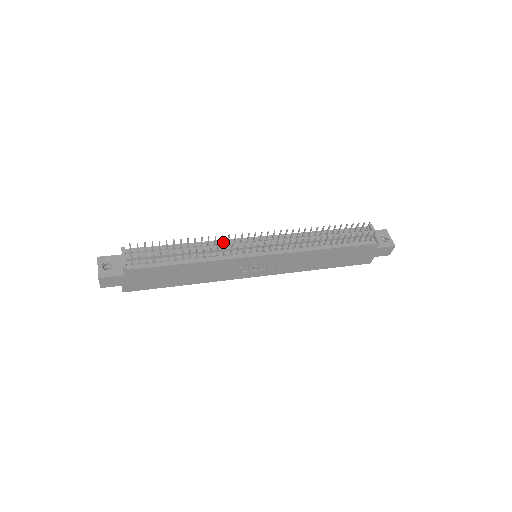
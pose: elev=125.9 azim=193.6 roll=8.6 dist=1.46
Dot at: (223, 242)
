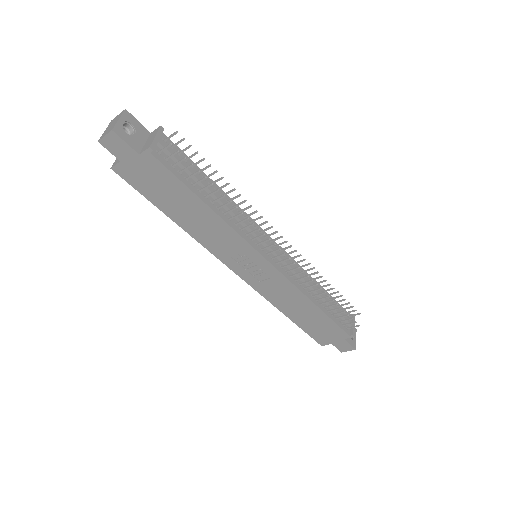
Dot at: occluded
